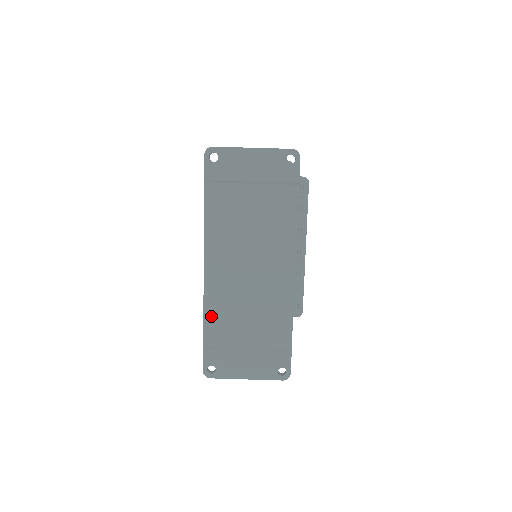
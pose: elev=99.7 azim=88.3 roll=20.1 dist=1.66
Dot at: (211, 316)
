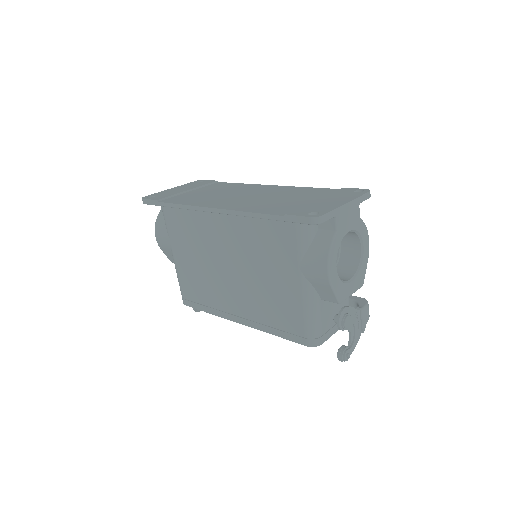
Dot at: (258, 210)
